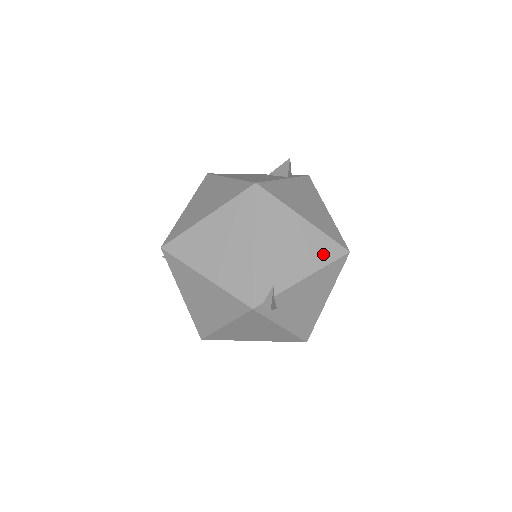
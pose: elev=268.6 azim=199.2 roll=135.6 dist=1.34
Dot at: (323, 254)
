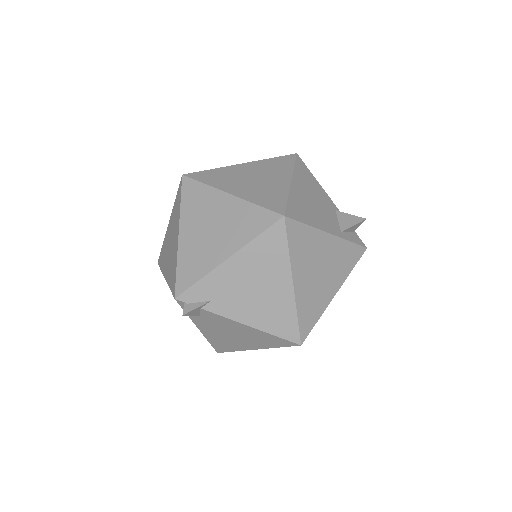
Dot at: (276, 323)
